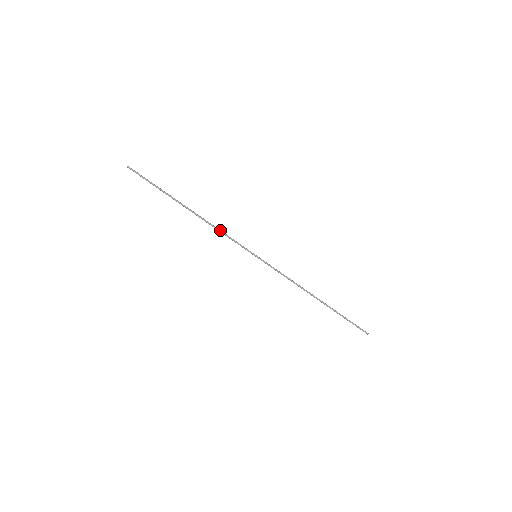
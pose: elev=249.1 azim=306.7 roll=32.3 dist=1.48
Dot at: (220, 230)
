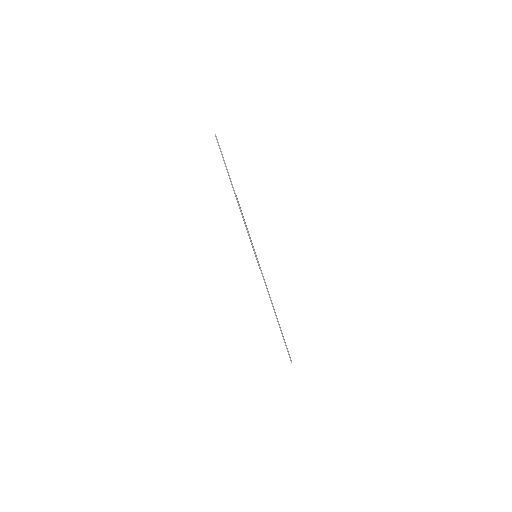
Dot at: occluded
